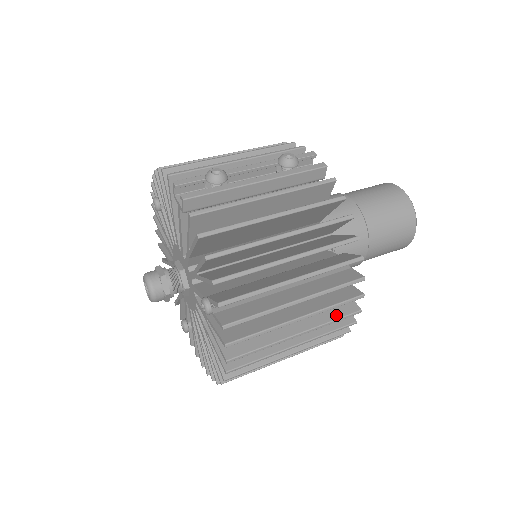
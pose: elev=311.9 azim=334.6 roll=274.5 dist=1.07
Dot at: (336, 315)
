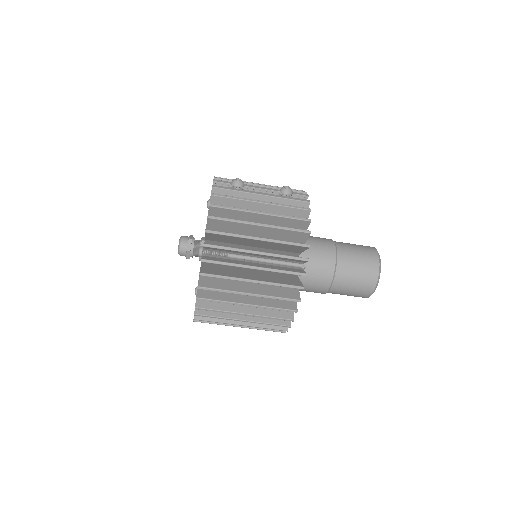
Dot at: (281, 295)
